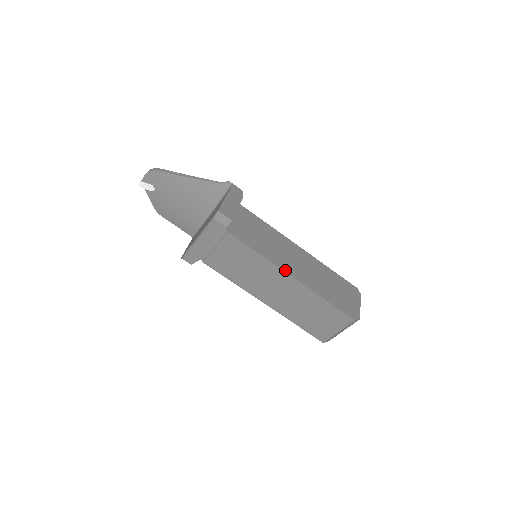
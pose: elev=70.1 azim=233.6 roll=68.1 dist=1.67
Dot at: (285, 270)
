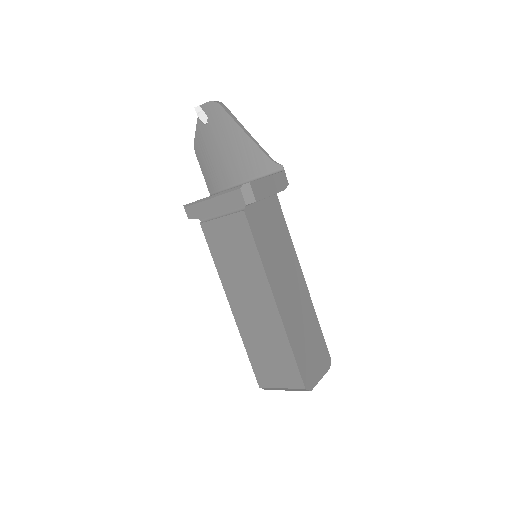
Dot at: (273, 289)
